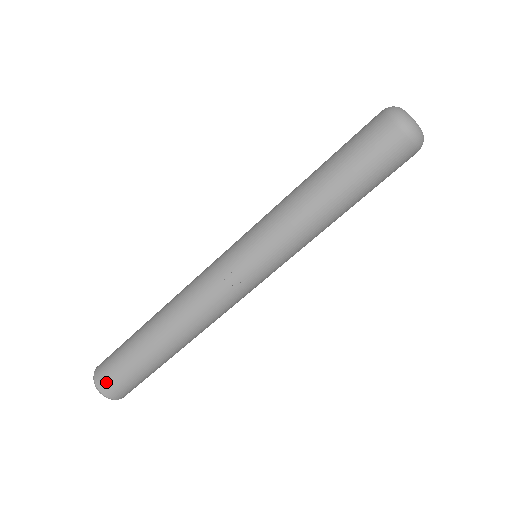
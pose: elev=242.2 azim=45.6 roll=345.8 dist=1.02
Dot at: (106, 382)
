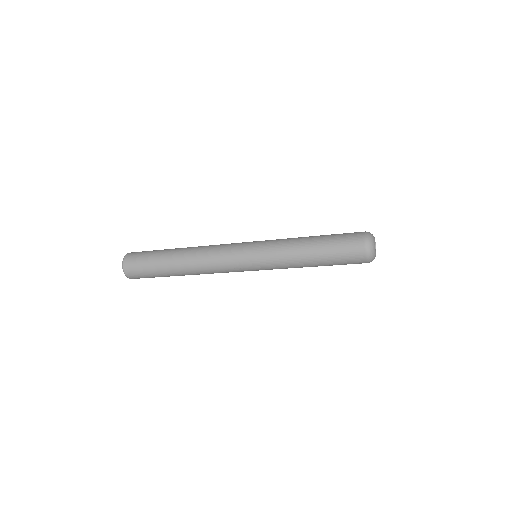
Dot at: (131, 270)
